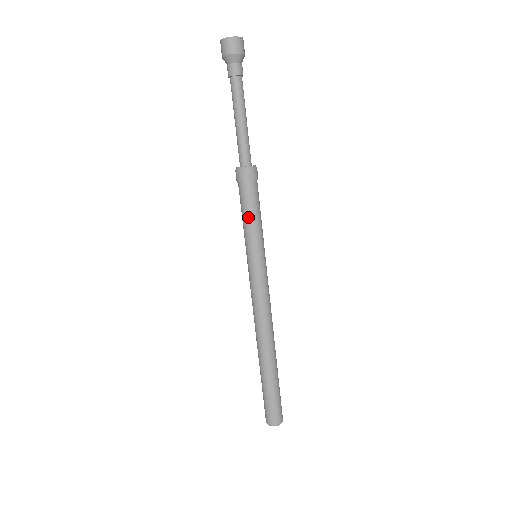
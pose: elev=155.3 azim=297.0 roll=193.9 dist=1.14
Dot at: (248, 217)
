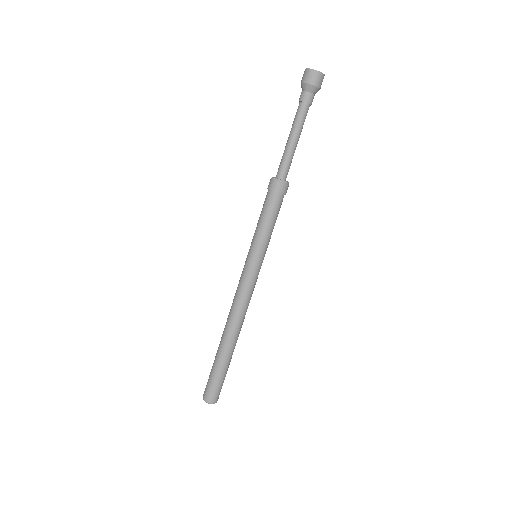
Dot at: (264, 221)
